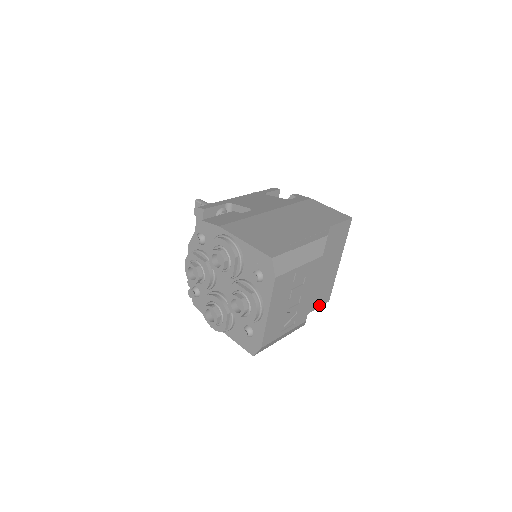
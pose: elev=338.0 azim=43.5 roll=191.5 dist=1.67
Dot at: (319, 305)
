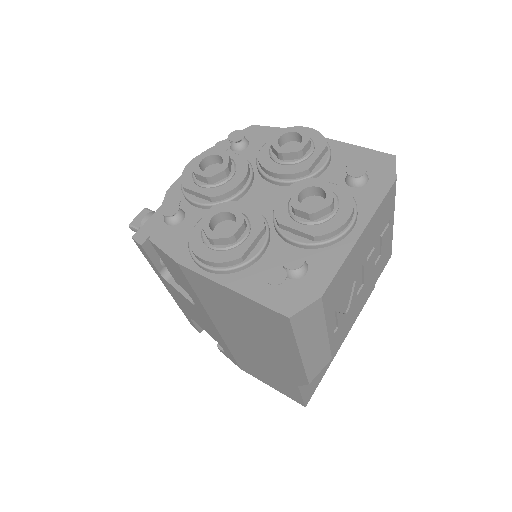
Dot at: (304, 393)
